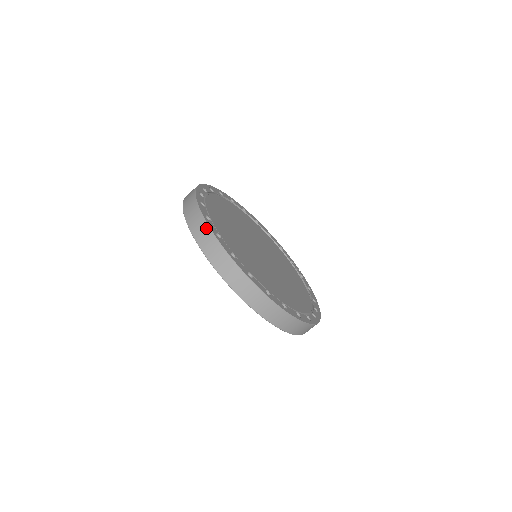
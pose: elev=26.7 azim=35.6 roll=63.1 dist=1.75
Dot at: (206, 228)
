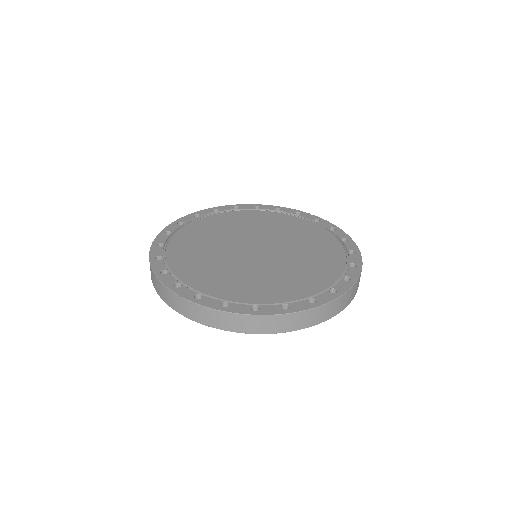
Dot at: (182, 301)
